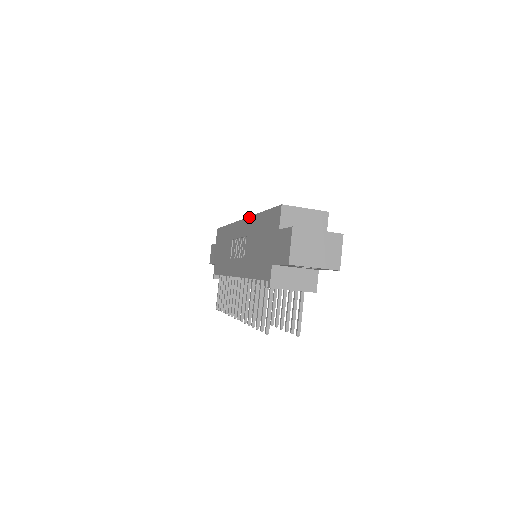
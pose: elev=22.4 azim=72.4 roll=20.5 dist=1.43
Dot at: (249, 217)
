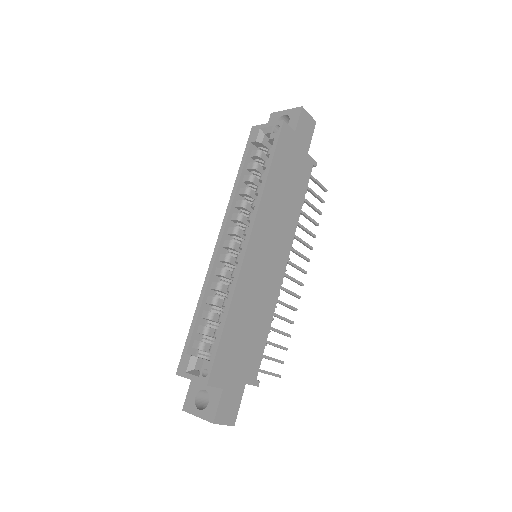
Dot at: (207, 275)
